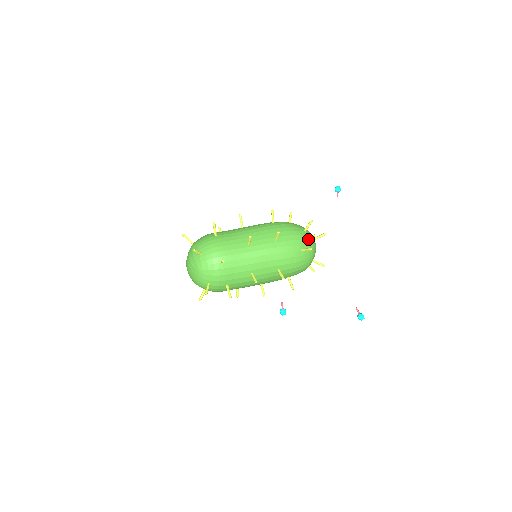
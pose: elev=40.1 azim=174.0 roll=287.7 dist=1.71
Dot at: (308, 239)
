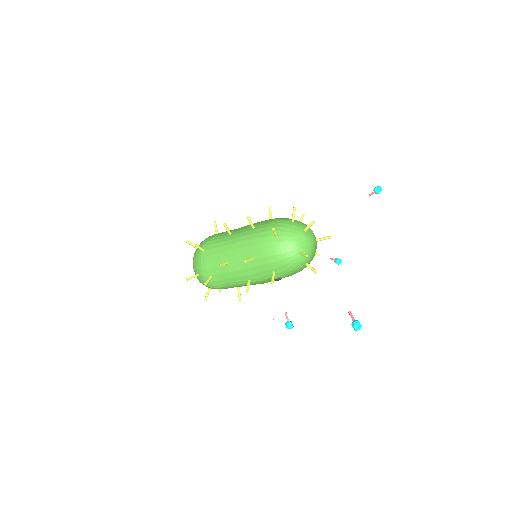
Dot at: (290, 227)
